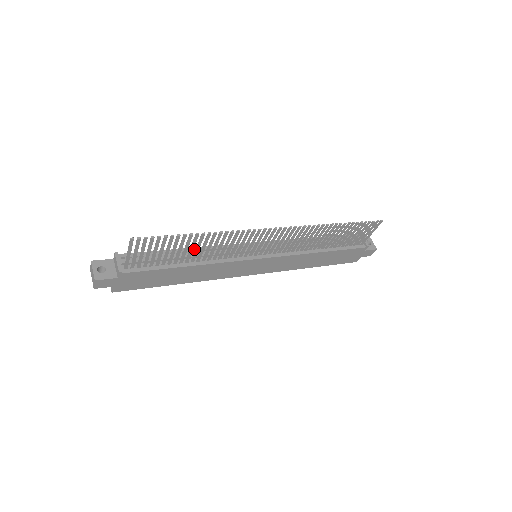
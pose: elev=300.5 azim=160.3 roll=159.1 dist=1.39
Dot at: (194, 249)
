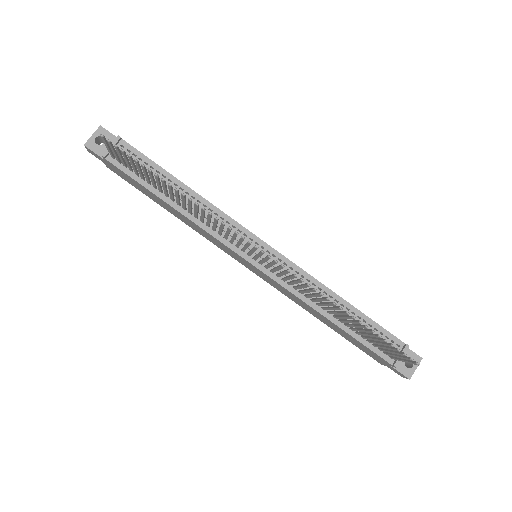
Dot at: (195, 195)
